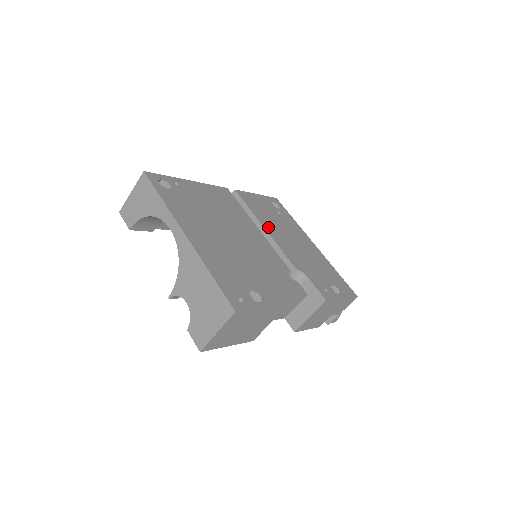
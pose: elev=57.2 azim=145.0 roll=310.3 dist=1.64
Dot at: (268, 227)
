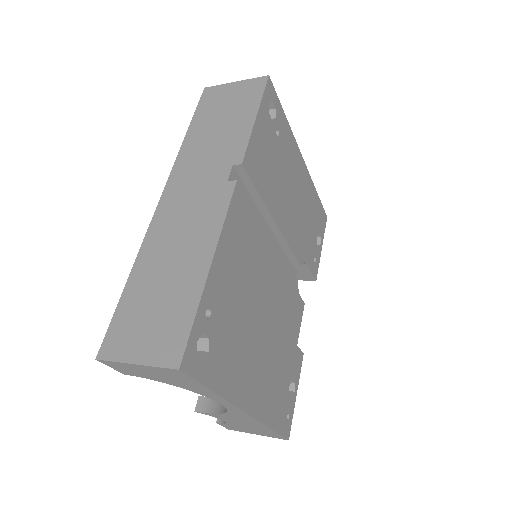
Dot at: (278, 213)
